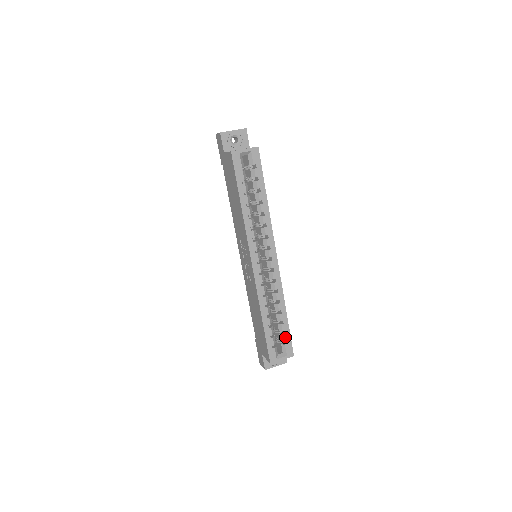
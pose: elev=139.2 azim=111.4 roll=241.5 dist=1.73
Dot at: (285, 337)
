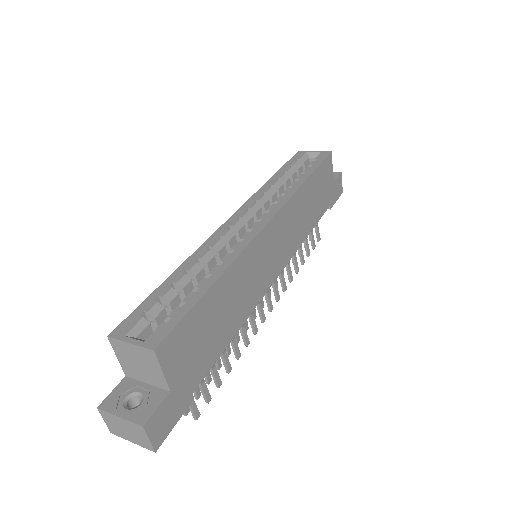
Dot at: (176, 312)
